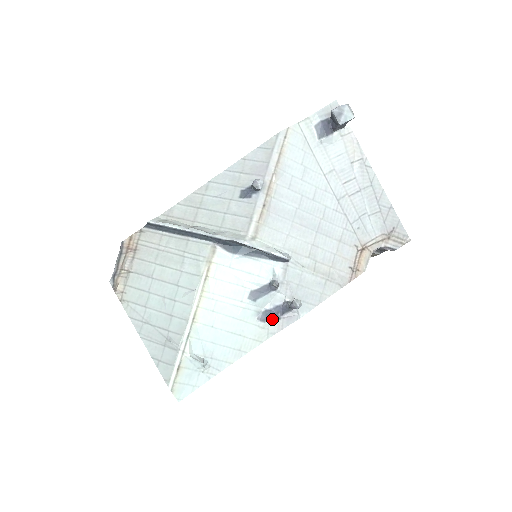
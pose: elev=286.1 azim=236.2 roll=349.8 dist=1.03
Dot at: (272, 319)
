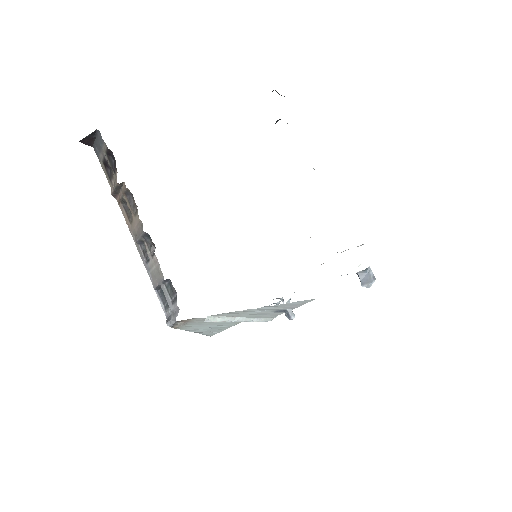
Dot at: occluded
